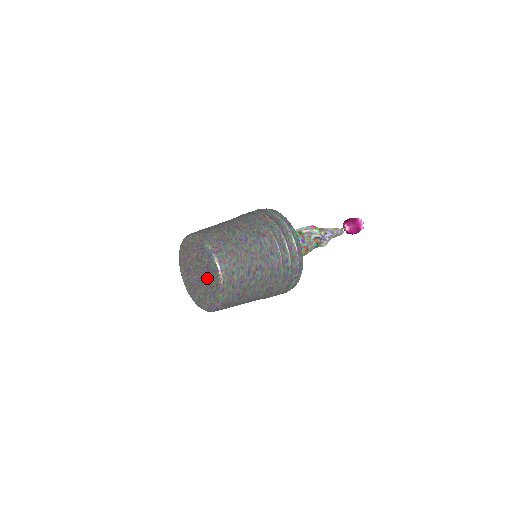
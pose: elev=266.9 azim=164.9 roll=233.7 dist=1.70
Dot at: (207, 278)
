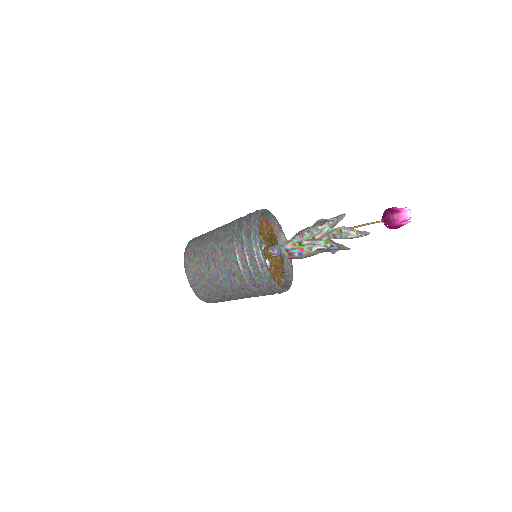
Dot at: occluded
